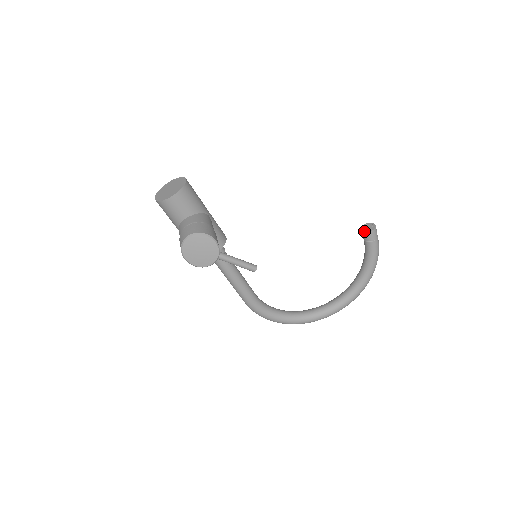
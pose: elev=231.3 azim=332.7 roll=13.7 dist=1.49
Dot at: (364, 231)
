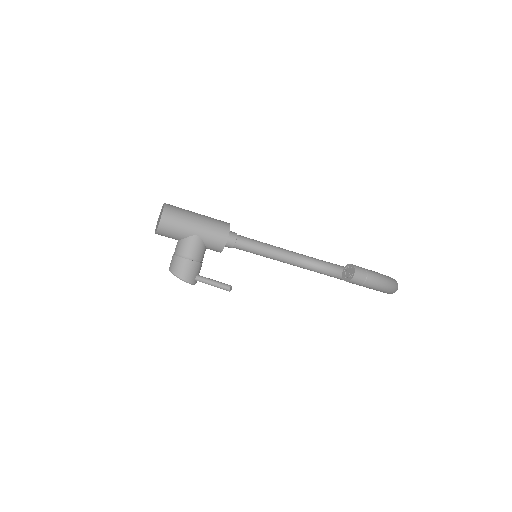
Dot at: (342, 276)
